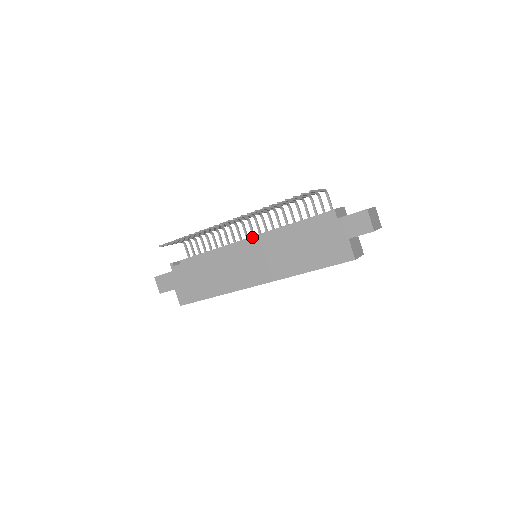
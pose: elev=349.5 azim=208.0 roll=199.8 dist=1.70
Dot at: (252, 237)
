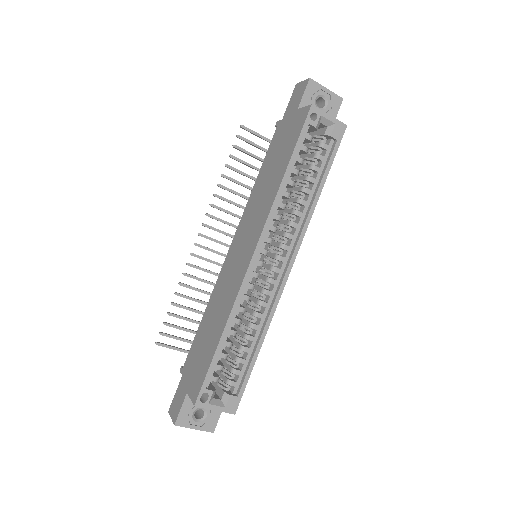
Dot at: occluded
